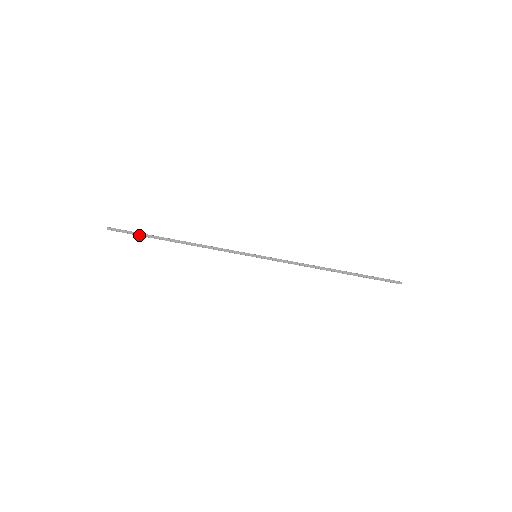
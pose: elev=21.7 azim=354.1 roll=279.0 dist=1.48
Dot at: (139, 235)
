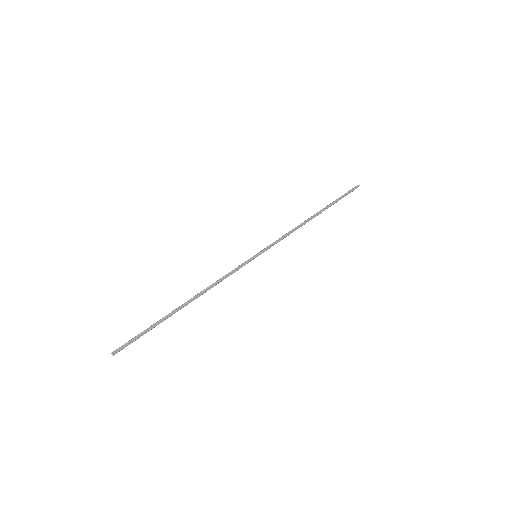
Dot at: (148, 331)
